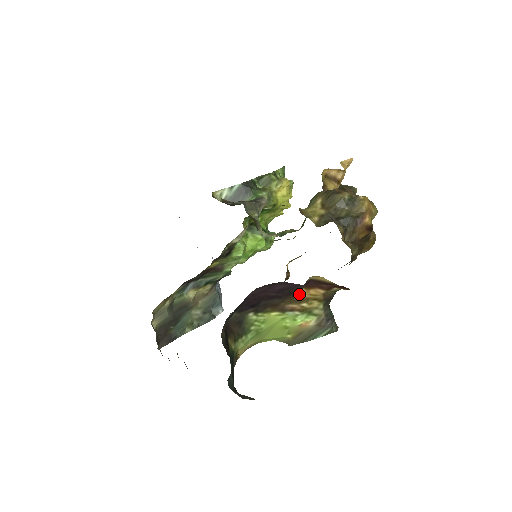
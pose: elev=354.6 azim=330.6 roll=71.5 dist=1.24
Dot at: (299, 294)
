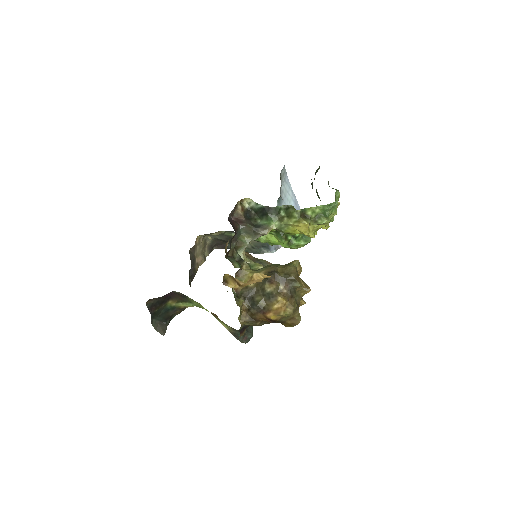
Dot at: (213, 313)
